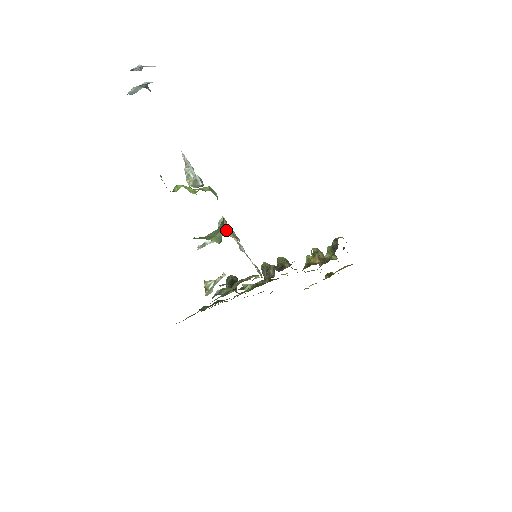
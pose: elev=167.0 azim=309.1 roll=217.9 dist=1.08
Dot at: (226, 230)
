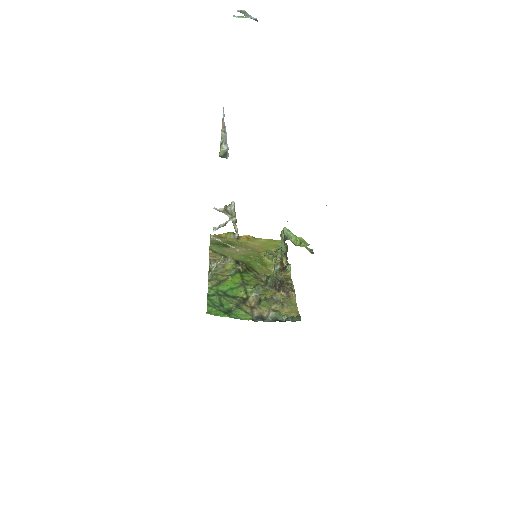
Dot at: (233, 217)
